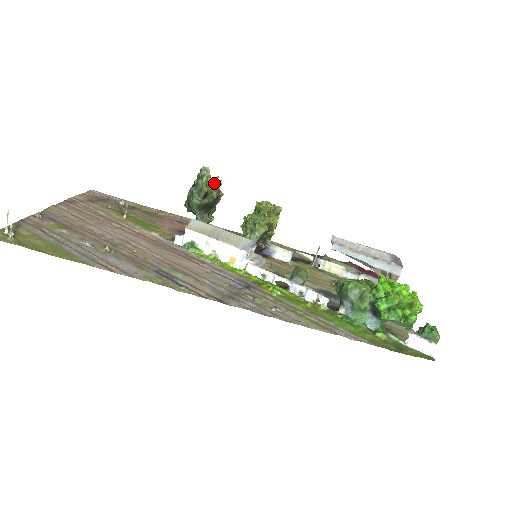
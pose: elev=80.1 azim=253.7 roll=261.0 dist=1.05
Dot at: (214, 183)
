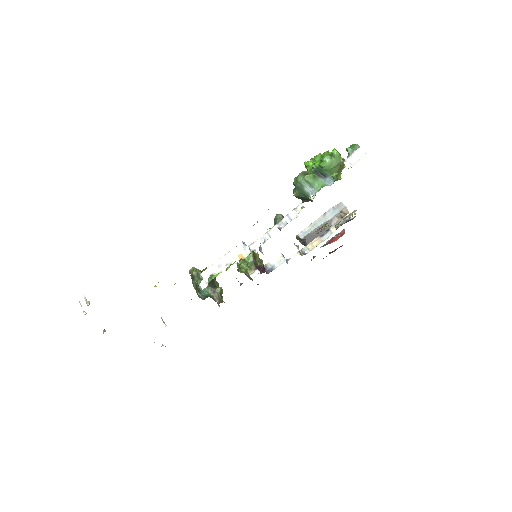
Dot at: (203, 270)
